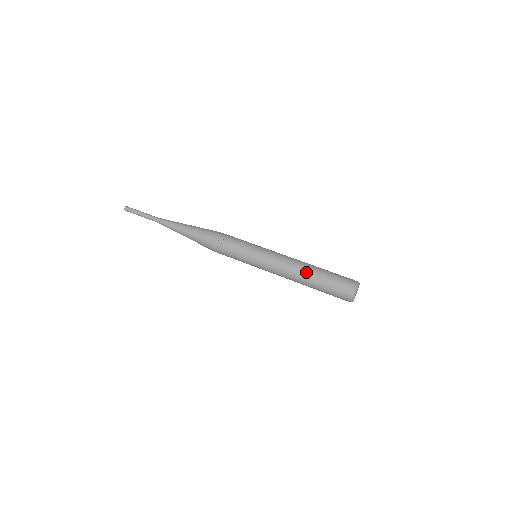
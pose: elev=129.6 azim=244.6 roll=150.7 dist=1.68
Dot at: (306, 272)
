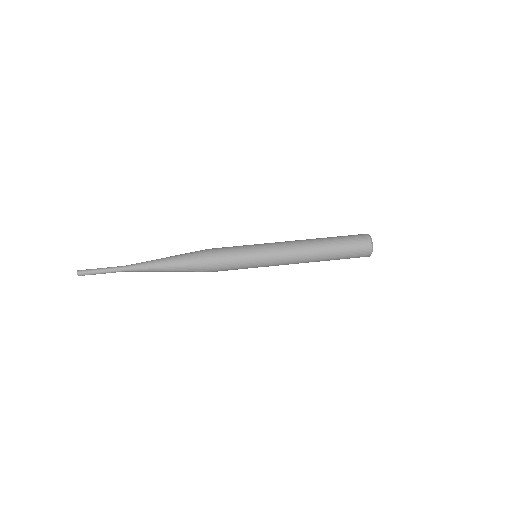
Dot at: (317, 243)
